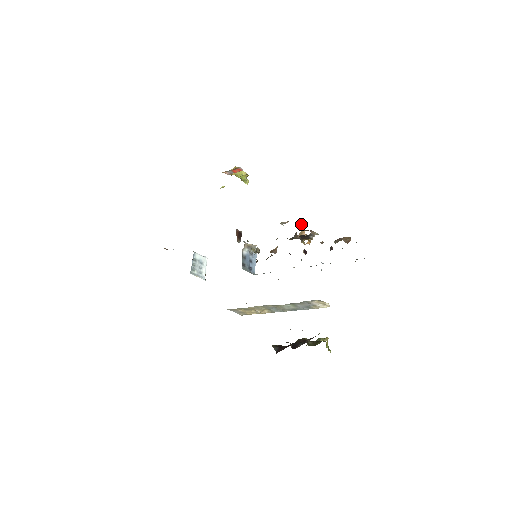
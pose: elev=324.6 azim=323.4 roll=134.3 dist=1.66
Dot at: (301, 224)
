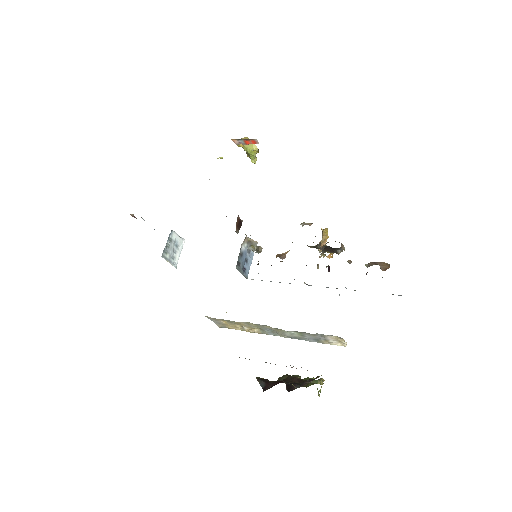
Dot at: (325, 231)
